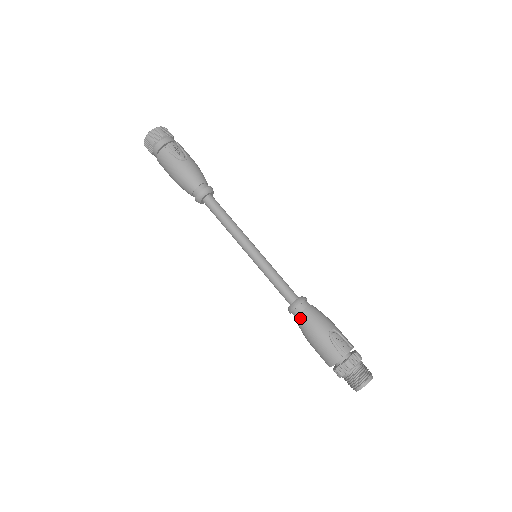
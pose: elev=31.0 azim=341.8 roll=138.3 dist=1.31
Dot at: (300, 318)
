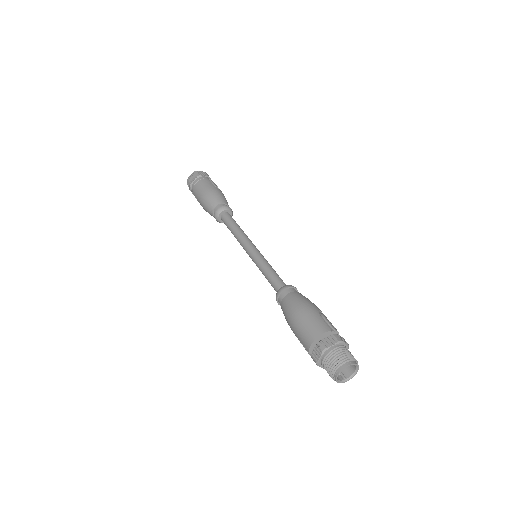
Dot at: (290, 295)
